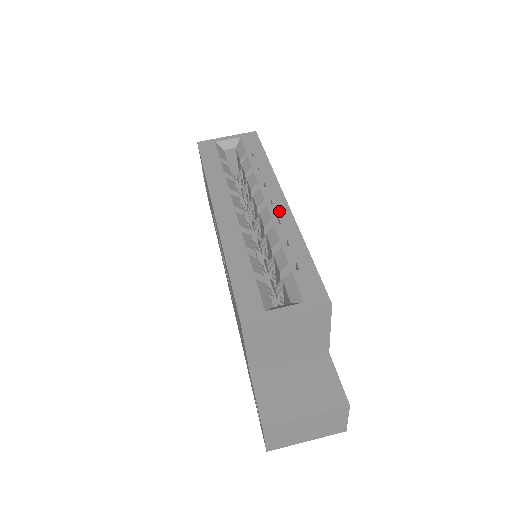
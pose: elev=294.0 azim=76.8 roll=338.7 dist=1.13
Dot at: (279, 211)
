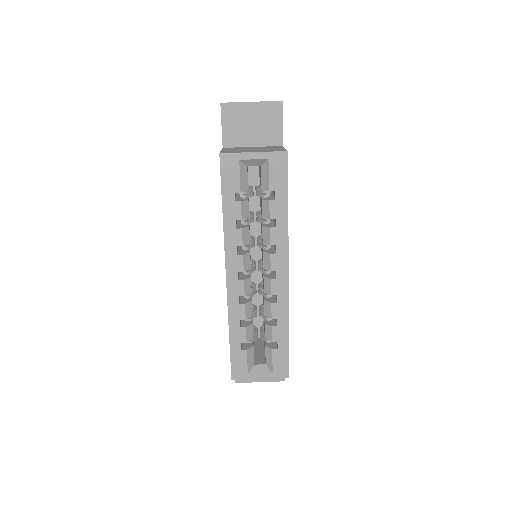
Dot at: (279, 289)
